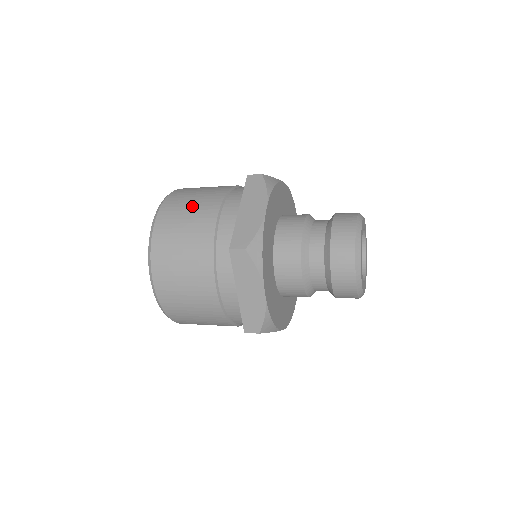
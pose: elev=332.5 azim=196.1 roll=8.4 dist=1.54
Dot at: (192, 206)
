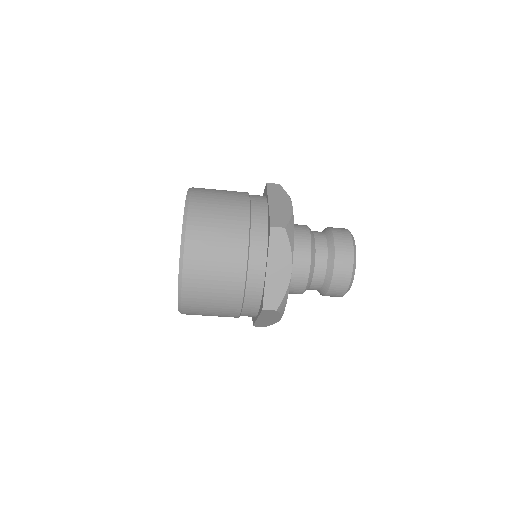
Dot at: (218, 257)
